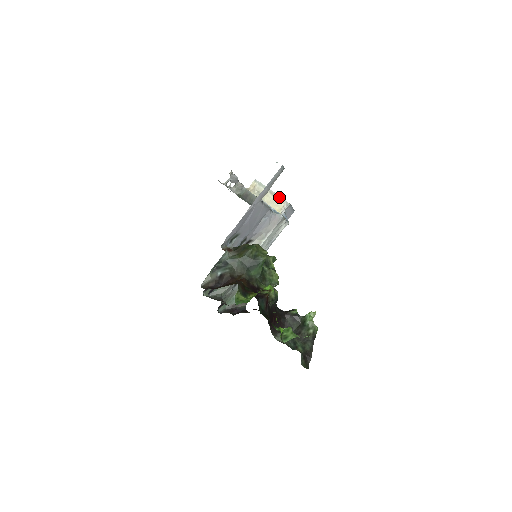
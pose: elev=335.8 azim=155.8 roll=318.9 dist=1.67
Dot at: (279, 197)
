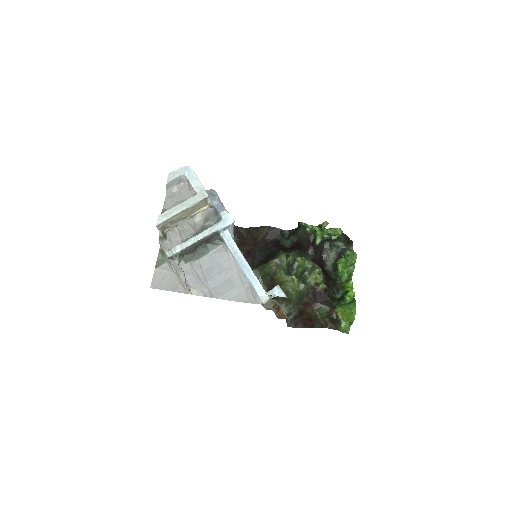
Dot at: (194, 205)
